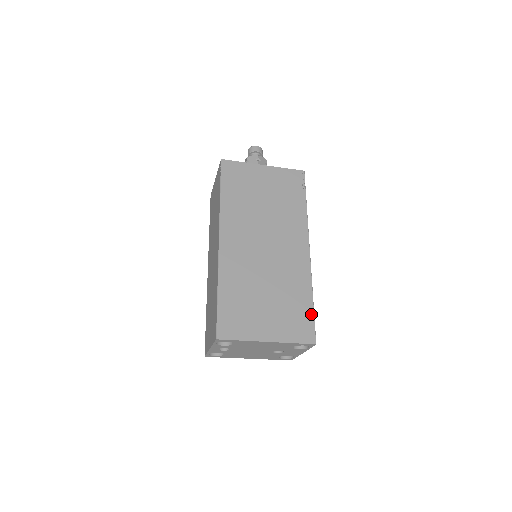
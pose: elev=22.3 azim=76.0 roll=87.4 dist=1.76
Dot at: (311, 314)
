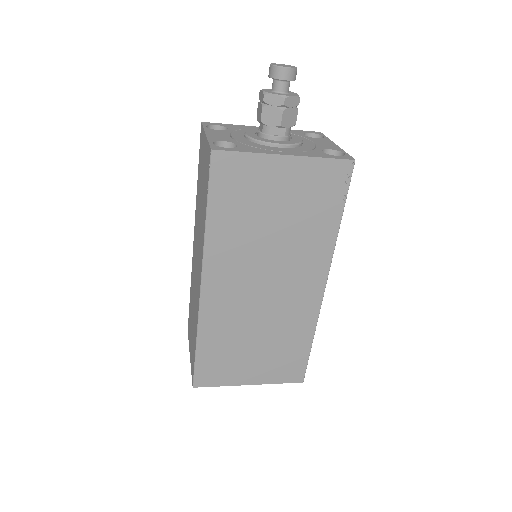
Dot at: (306, 357)
